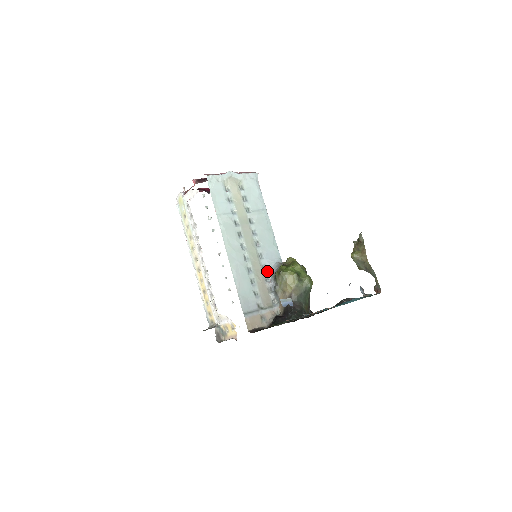
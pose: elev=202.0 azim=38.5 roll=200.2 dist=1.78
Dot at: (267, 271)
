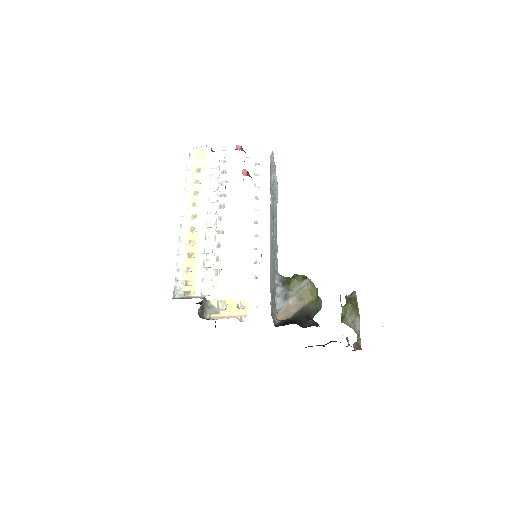
Dot at: (275, 274)
